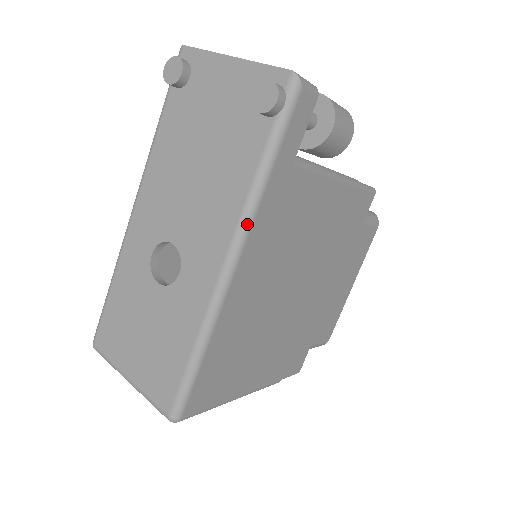
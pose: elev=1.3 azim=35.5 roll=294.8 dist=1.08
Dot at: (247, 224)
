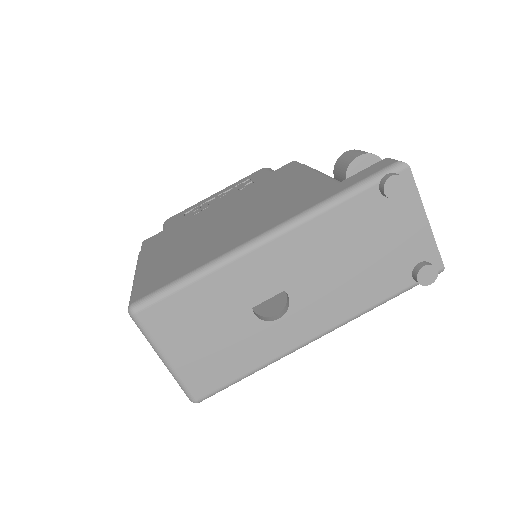
Dot at: occluded
